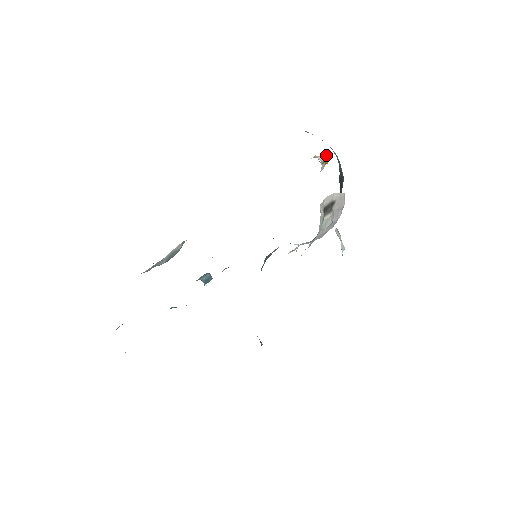
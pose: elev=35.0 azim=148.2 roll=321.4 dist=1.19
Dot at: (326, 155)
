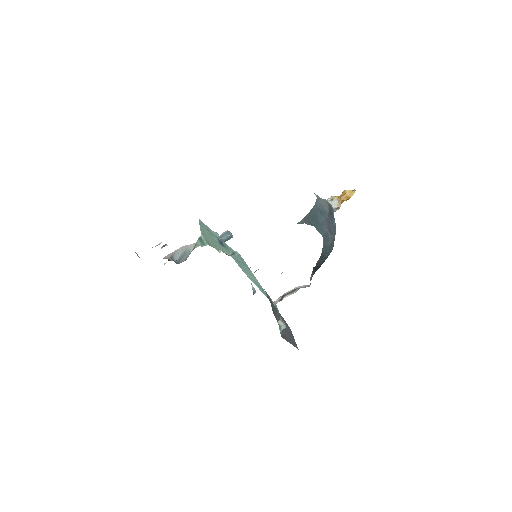
Dot at: (348, 196)
